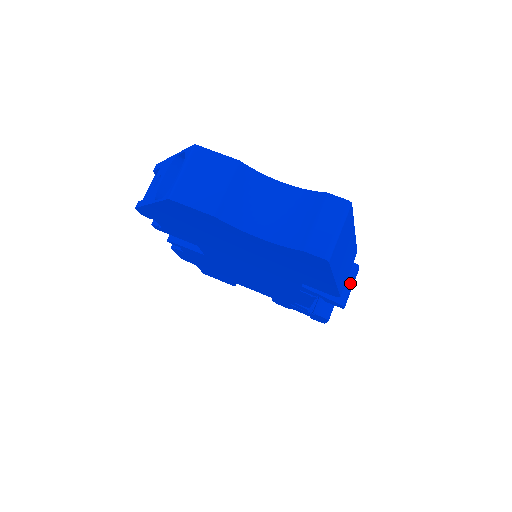
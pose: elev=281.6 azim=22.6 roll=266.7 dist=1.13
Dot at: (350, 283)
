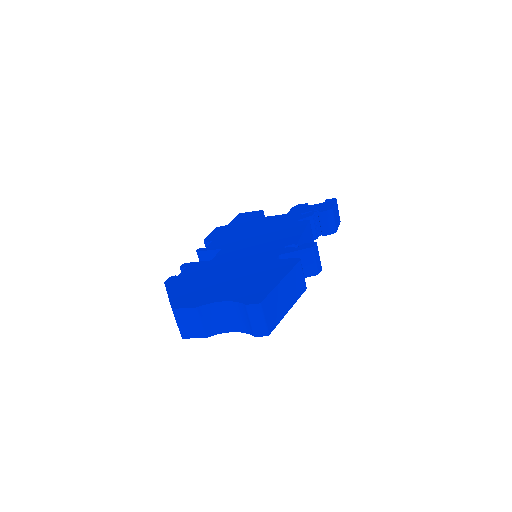
Dot at: (314, 260)
